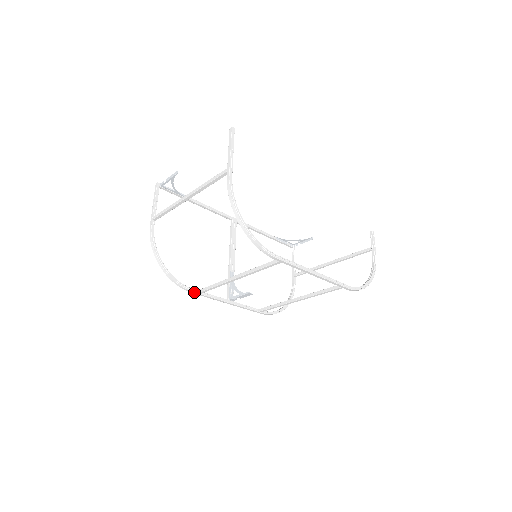
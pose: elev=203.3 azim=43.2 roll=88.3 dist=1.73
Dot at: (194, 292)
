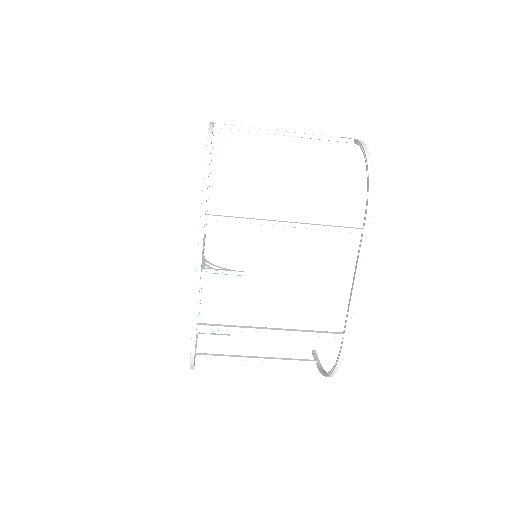
Dot at: (205, 209)
